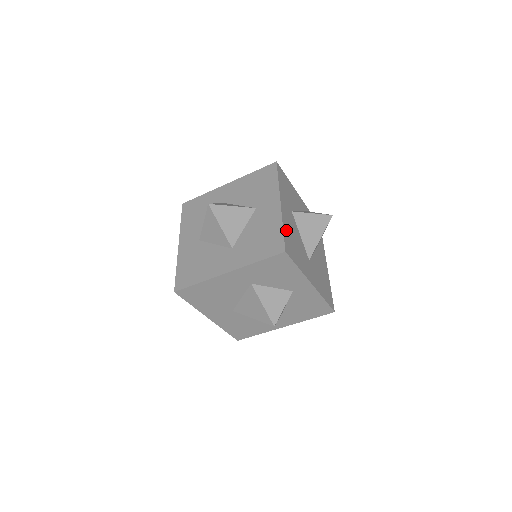
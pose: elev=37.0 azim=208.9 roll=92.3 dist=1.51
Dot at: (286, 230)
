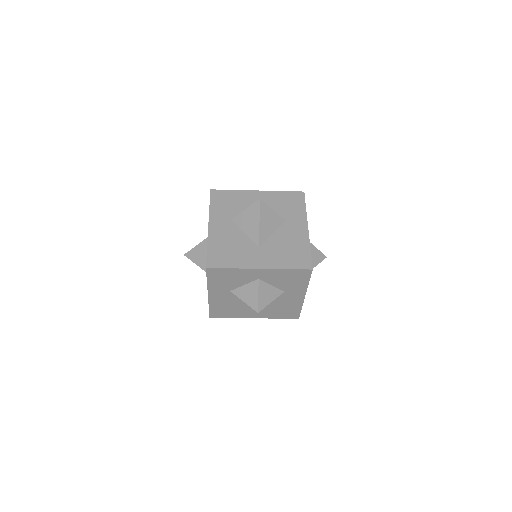
Dot at: (213, 246)
